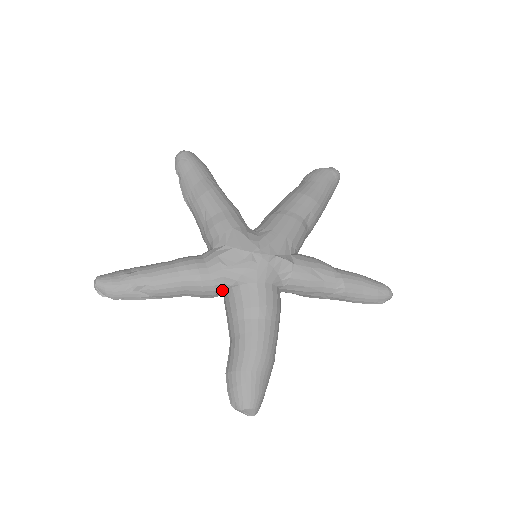
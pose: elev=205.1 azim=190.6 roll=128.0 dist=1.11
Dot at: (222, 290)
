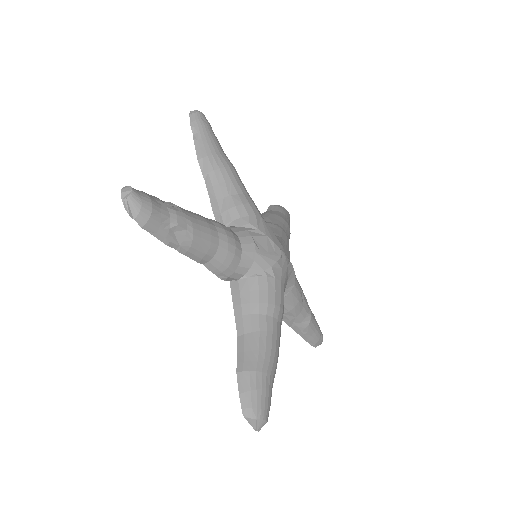
Dot at: (240, 275)
